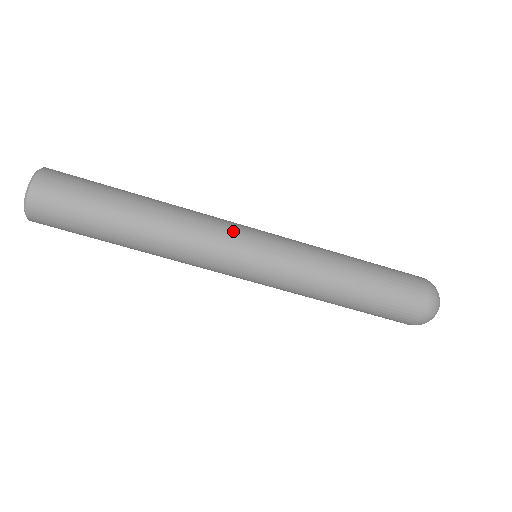
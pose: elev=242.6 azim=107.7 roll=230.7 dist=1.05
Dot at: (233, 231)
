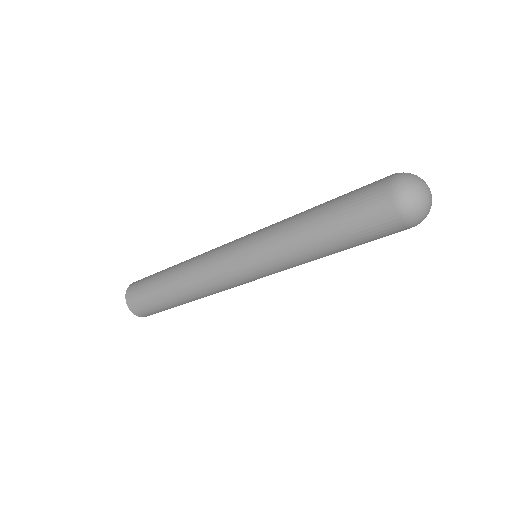
Dot at: (223, 247)
